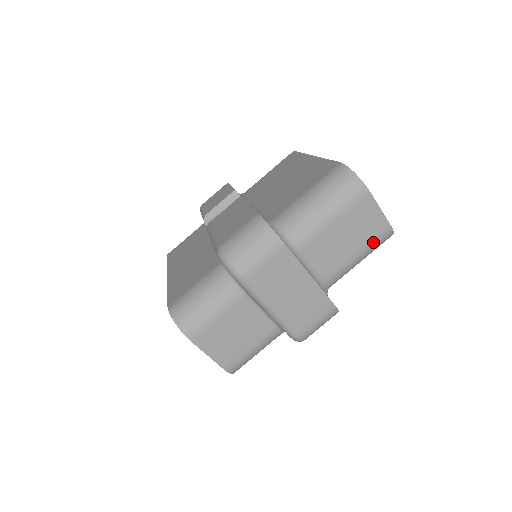
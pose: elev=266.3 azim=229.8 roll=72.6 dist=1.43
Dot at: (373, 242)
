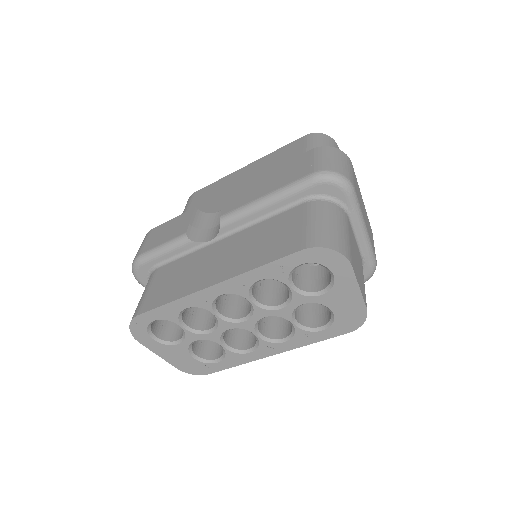
Dot at: occluded
